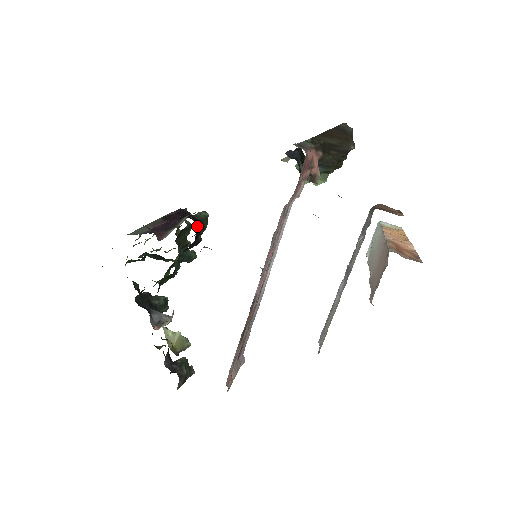
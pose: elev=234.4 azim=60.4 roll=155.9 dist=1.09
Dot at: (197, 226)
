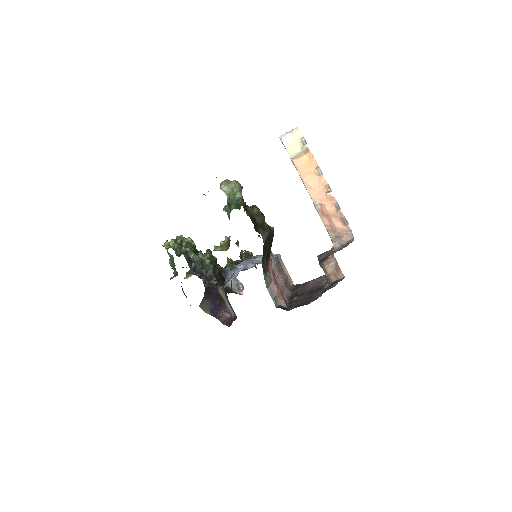
Dot at: (218, 277)
